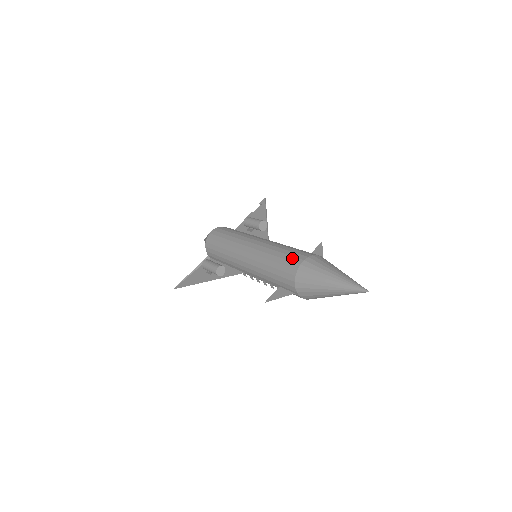
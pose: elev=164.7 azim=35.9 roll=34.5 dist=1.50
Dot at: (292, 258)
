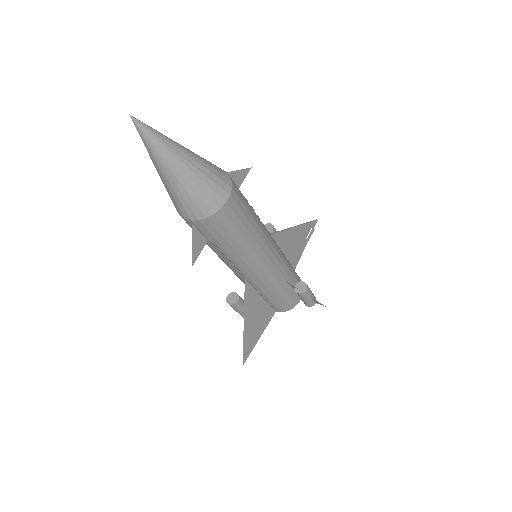
Dot at: occluded
